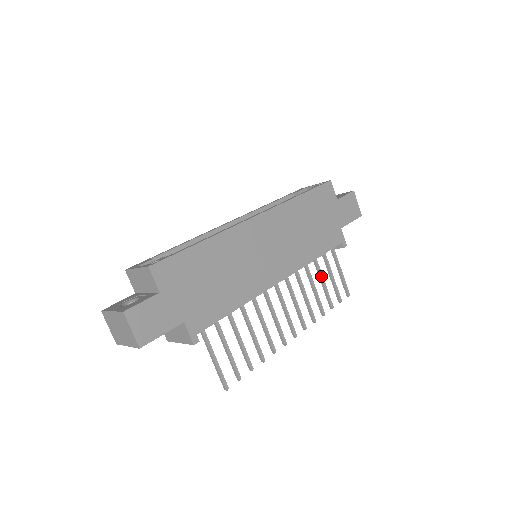
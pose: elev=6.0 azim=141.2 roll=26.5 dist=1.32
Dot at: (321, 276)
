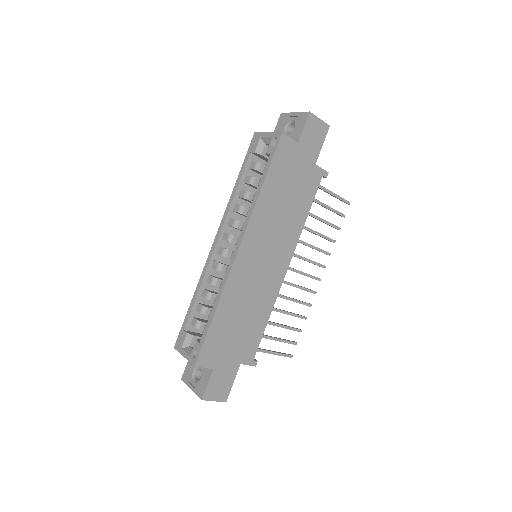
Dot at: (318, 219)
